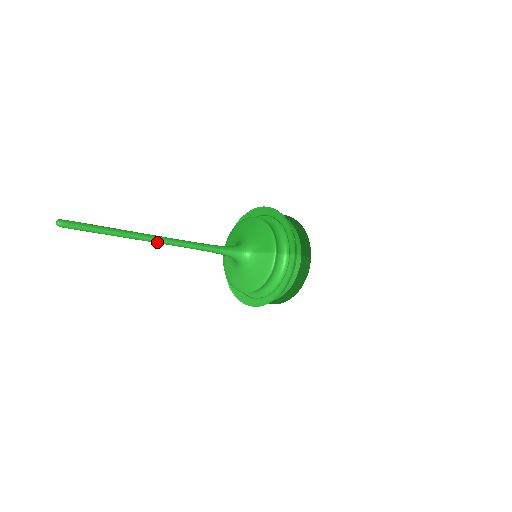
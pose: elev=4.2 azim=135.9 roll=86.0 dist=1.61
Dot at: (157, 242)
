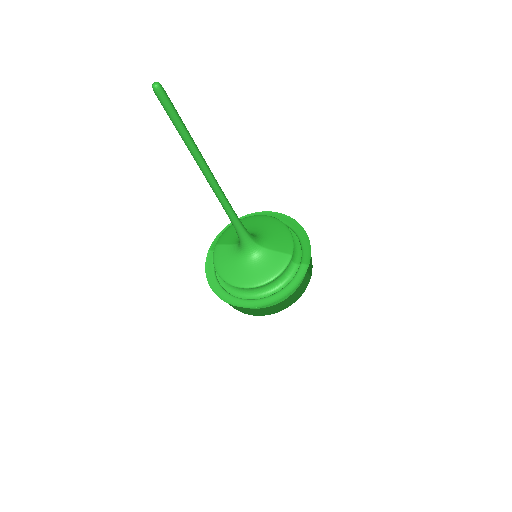
Dot at: (209, 179)
